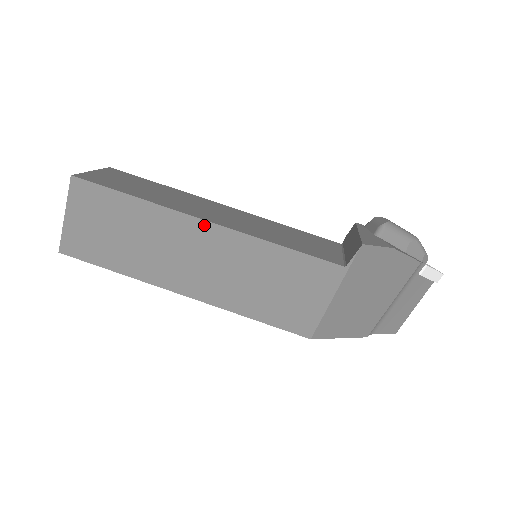
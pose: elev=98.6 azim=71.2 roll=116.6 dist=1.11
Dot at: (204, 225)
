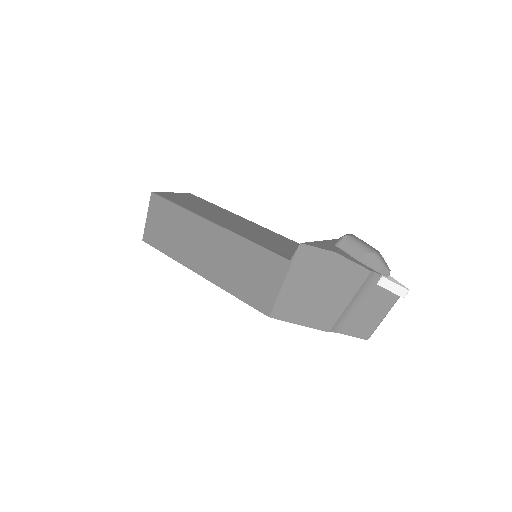
Dot at: (211, 225)
